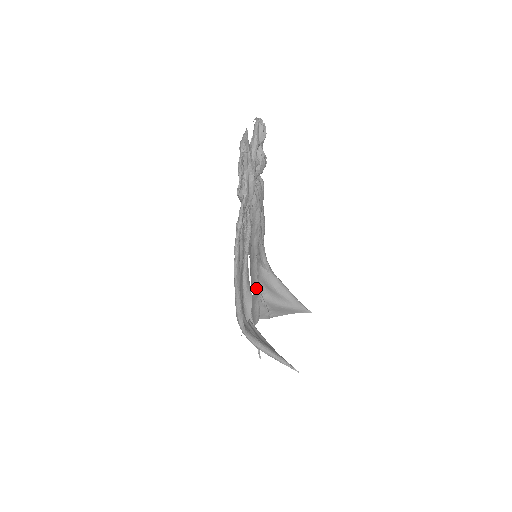
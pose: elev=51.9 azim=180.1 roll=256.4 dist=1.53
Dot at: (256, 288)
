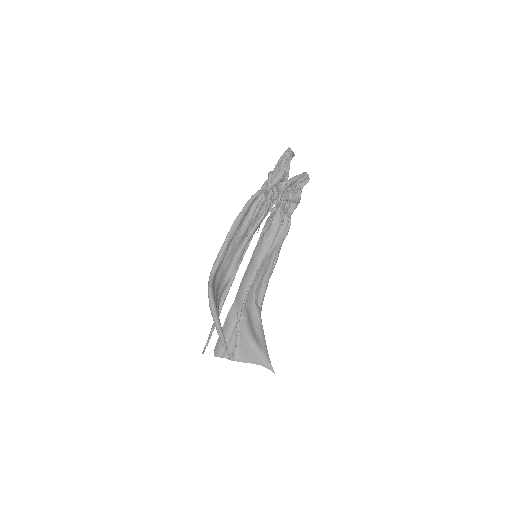
Dot at: (240, 305)
